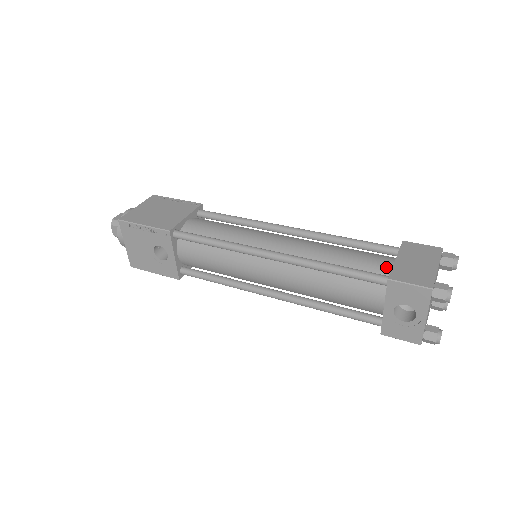
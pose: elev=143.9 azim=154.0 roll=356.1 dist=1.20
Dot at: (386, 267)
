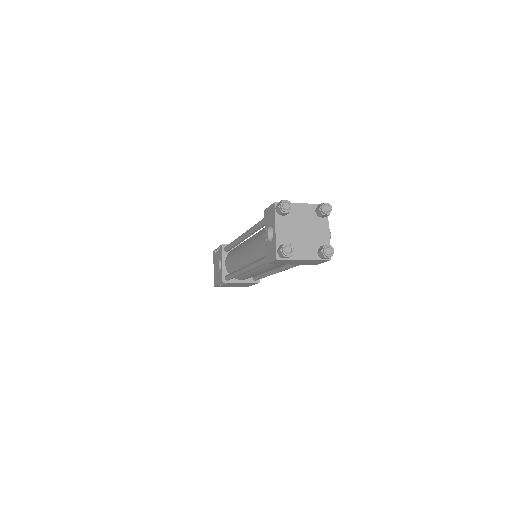
Dot at: occluded
